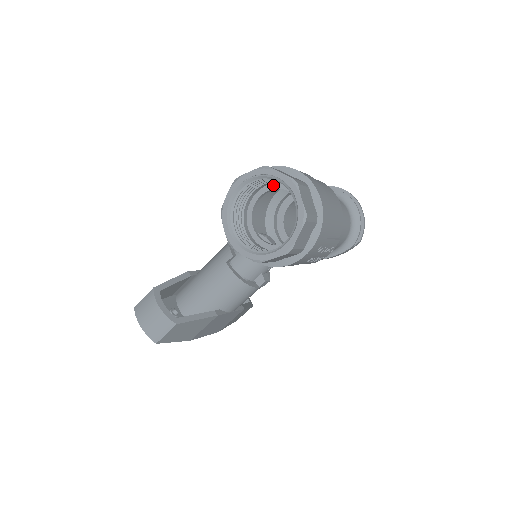
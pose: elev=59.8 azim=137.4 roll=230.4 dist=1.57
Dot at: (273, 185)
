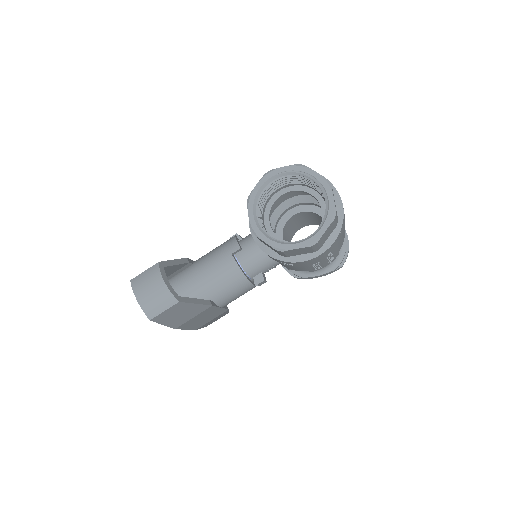
Dot at: (297, 187)
